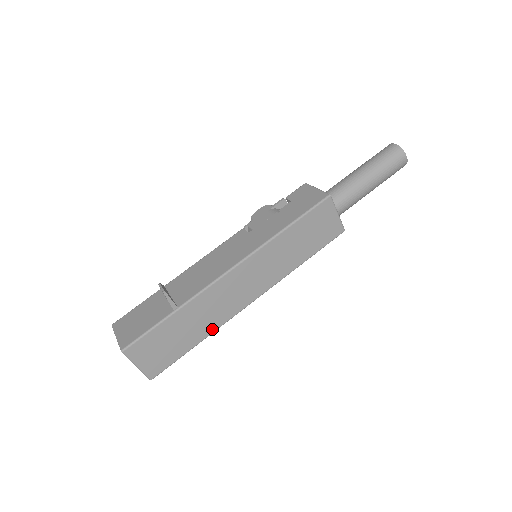
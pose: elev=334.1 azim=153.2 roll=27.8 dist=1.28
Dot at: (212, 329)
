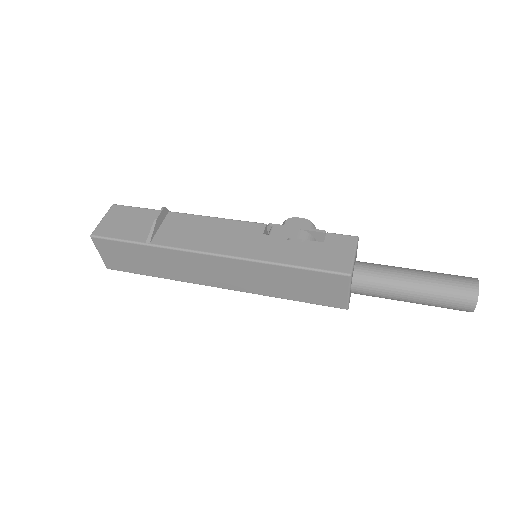
Dot at: (173, 277)
